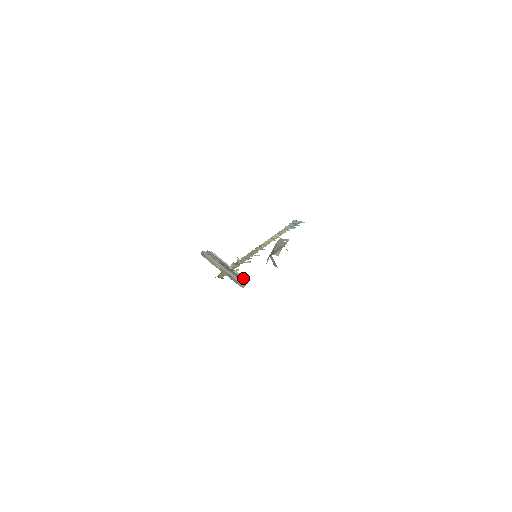
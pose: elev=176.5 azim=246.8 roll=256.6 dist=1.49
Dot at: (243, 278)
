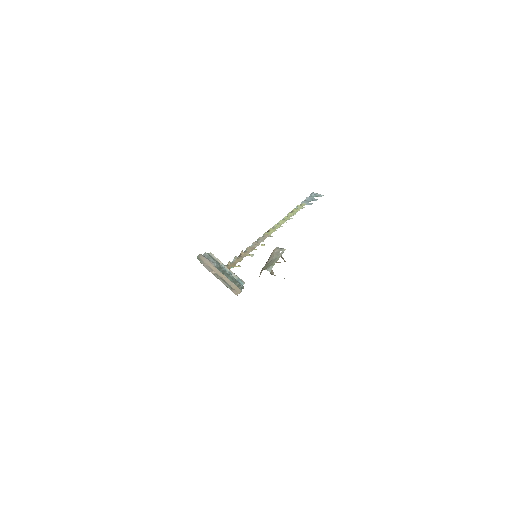
Dot at: (240, 282)
